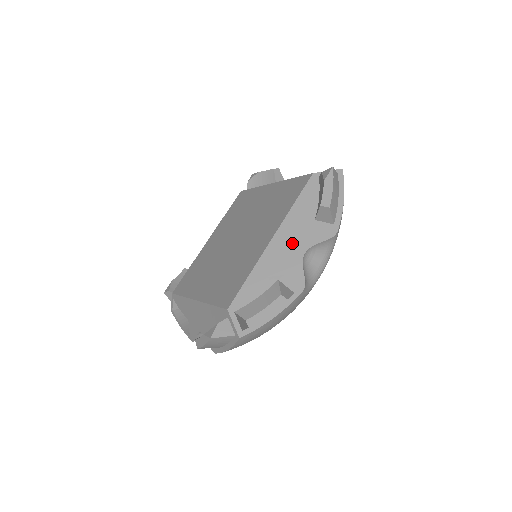
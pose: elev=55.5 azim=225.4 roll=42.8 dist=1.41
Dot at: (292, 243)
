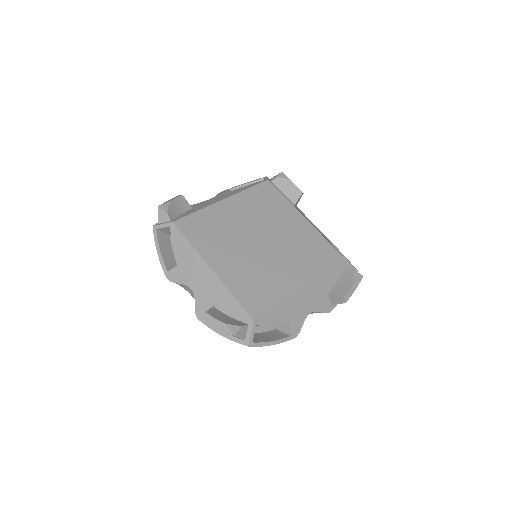
Dot at: (310, 301)
